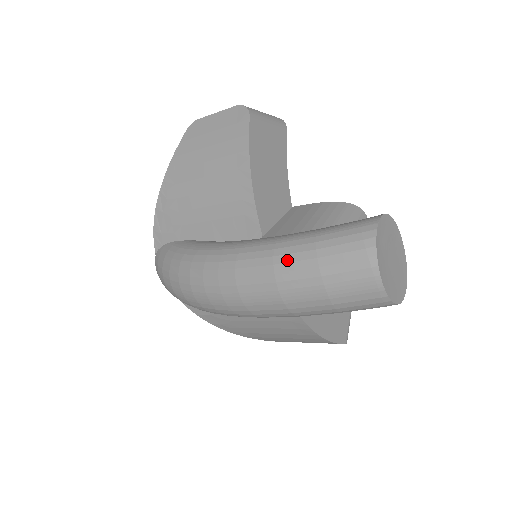
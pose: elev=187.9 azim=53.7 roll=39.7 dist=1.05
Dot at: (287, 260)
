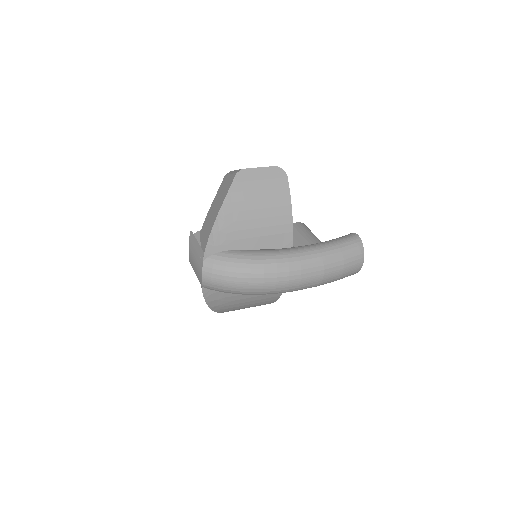
Dot at: (329, 258)
